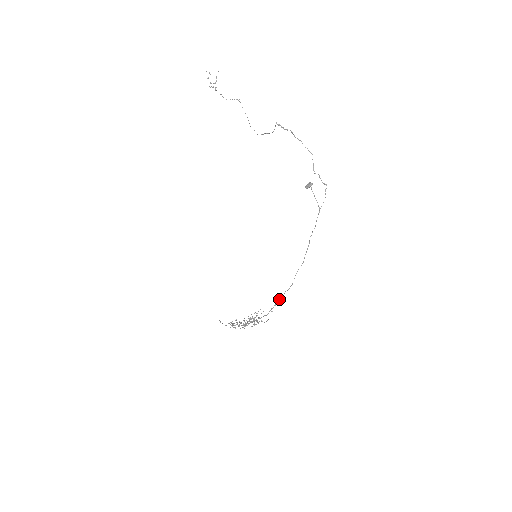
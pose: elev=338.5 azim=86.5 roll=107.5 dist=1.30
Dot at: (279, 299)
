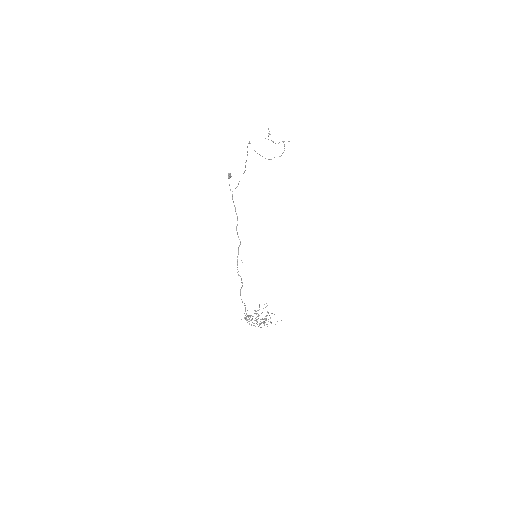
Dot at: occluded
